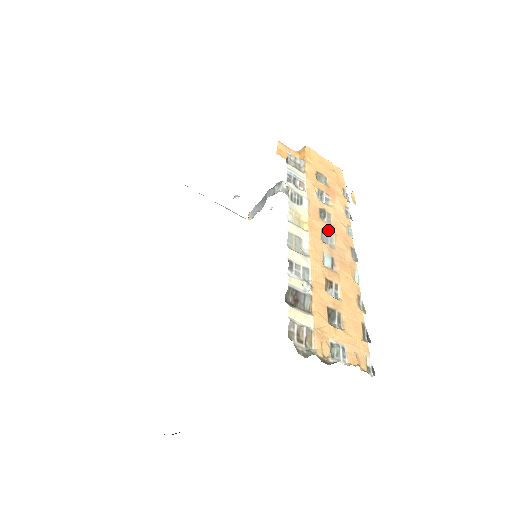
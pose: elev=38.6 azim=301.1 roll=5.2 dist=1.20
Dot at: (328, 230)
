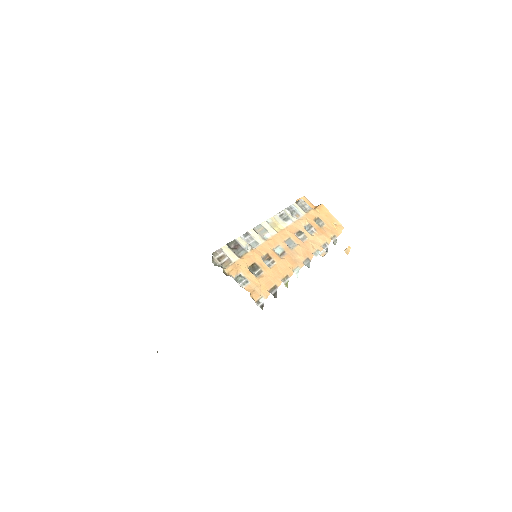
Dot at: (296, 241)
